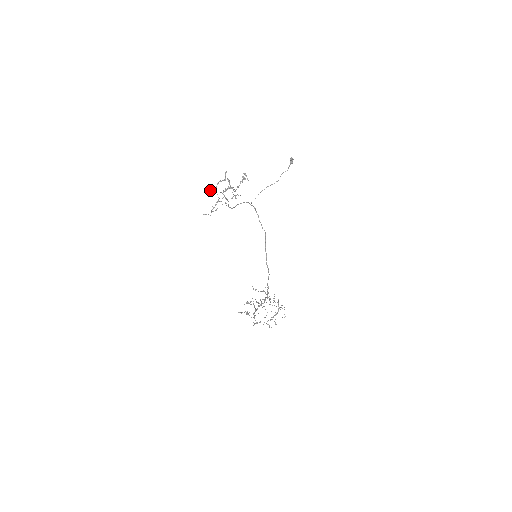
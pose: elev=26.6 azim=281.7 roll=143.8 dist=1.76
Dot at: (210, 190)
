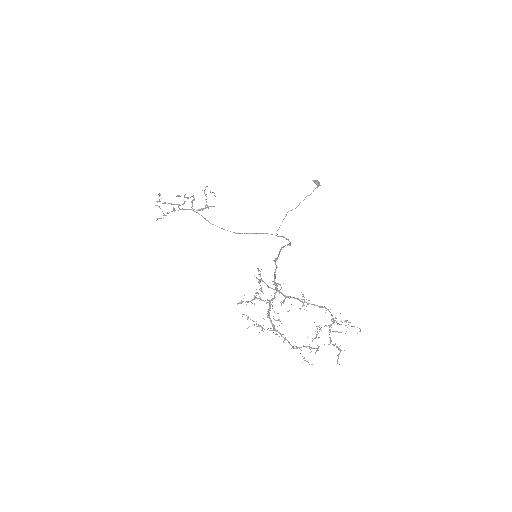
Dot at: (159, 201)
